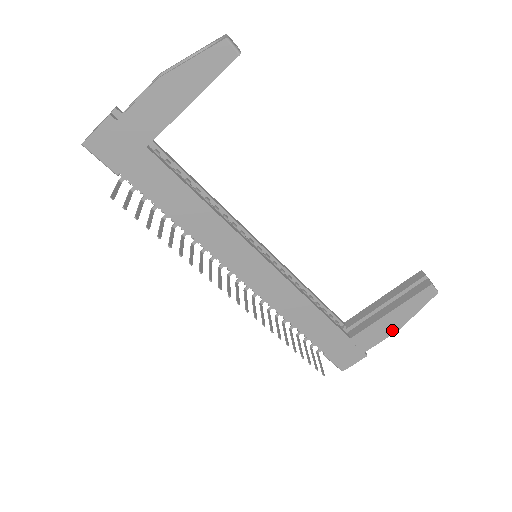
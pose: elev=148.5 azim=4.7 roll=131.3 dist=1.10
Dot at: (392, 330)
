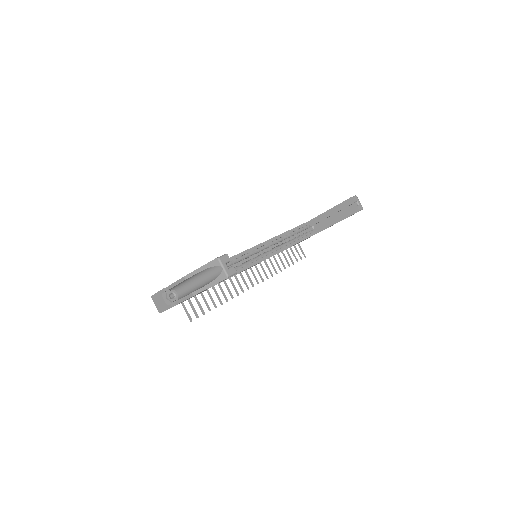
Dot at: occluded
